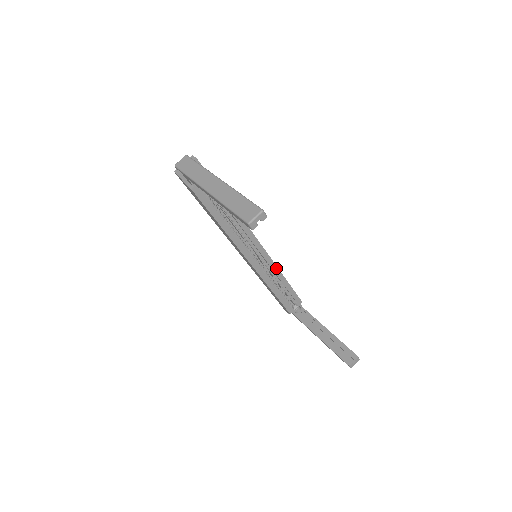
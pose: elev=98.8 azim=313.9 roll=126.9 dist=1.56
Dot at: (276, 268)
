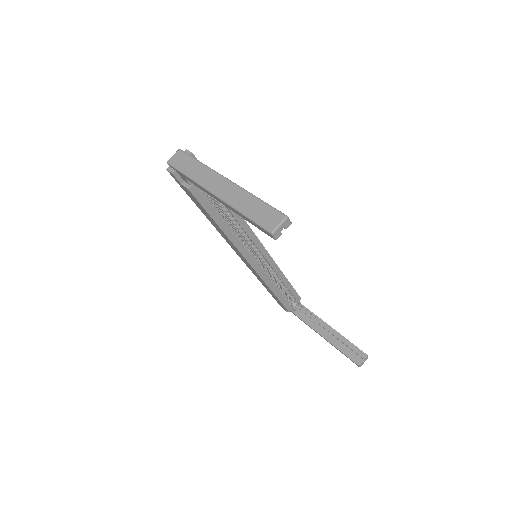
Dot at: (276, 266)
